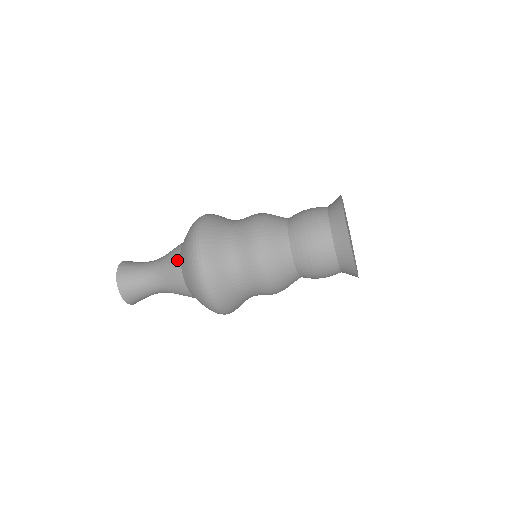
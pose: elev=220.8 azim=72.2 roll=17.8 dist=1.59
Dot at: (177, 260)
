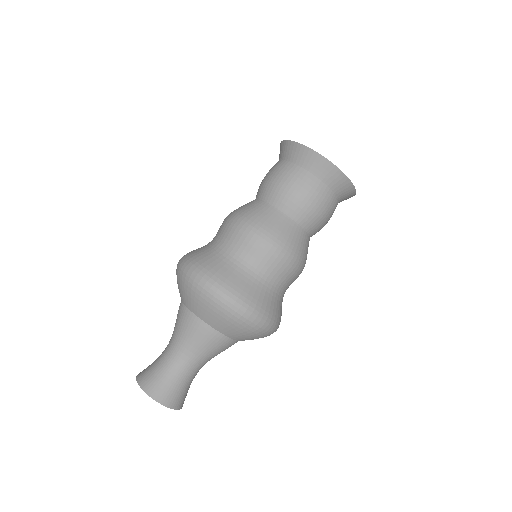
Dot at: (180, 306)
